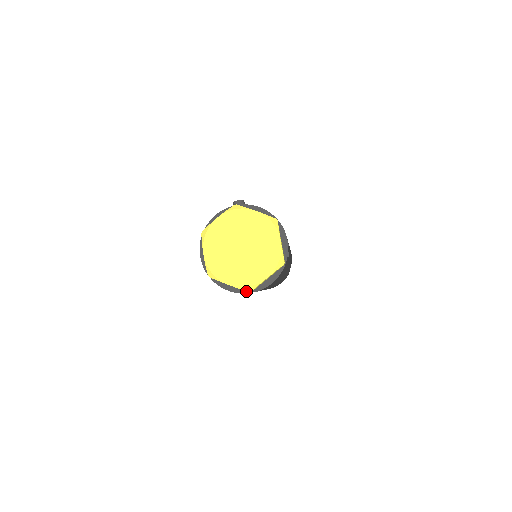
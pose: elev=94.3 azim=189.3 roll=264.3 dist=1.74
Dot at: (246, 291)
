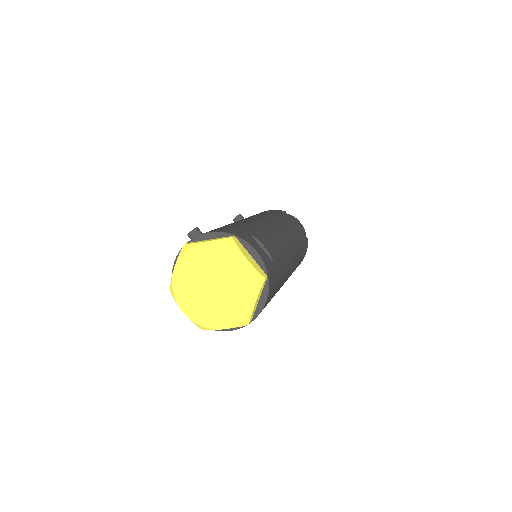
Dot at: occluded
